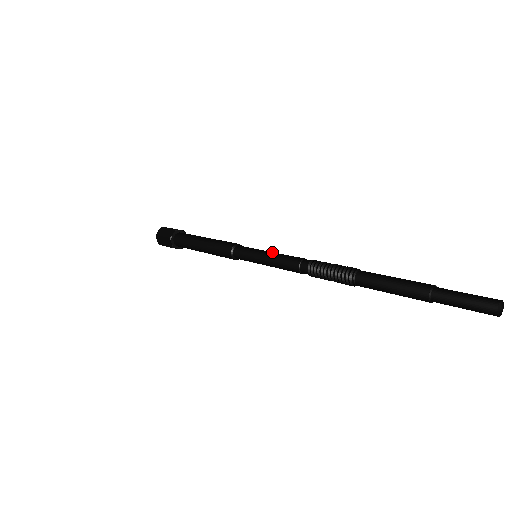
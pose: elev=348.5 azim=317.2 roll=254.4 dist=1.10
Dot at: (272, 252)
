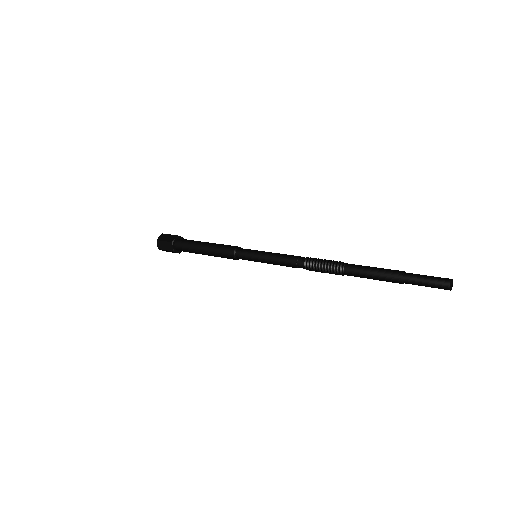
Dot at: occluded
